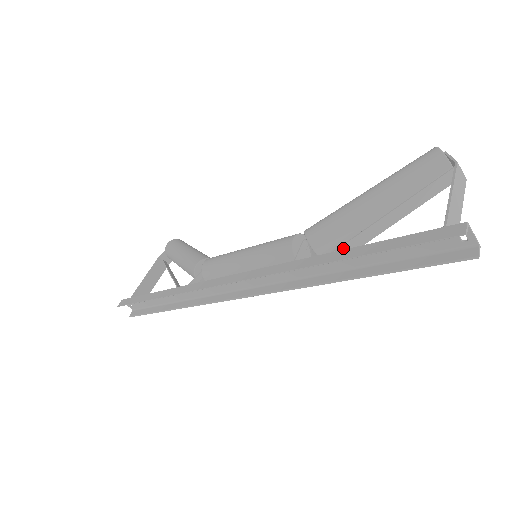
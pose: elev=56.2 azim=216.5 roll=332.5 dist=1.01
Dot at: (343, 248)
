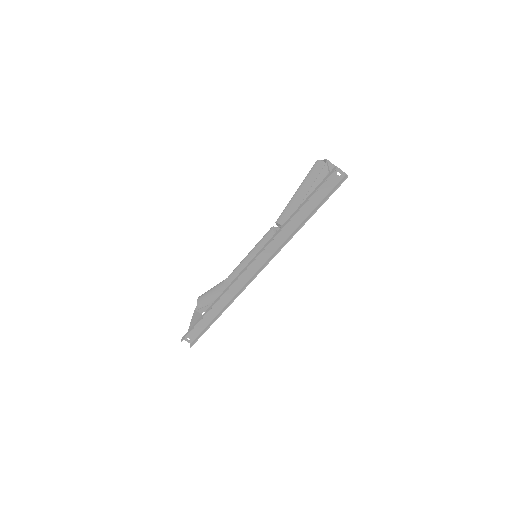
Dot at: occluded
